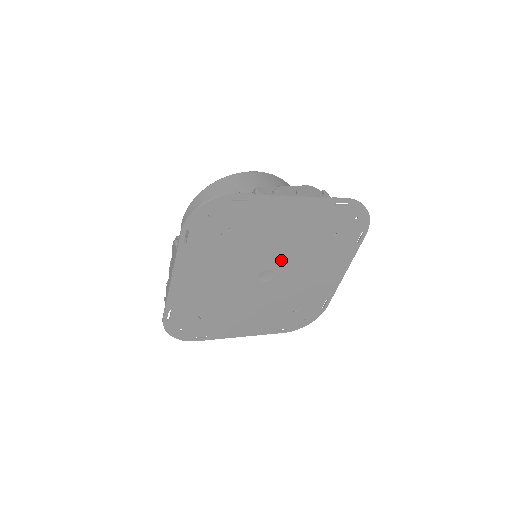
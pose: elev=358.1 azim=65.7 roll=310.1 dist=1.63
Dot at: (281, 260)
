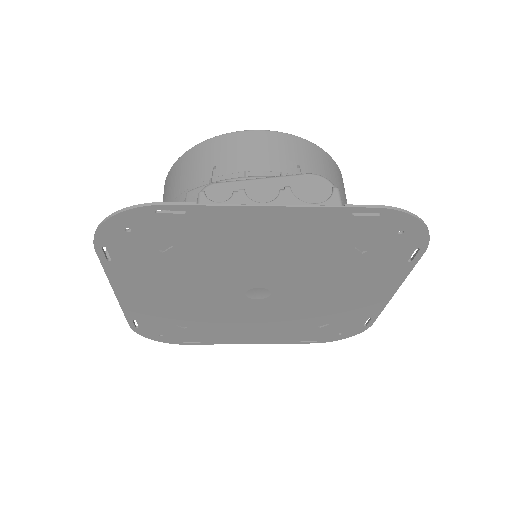
Dot at: (276, 278)
